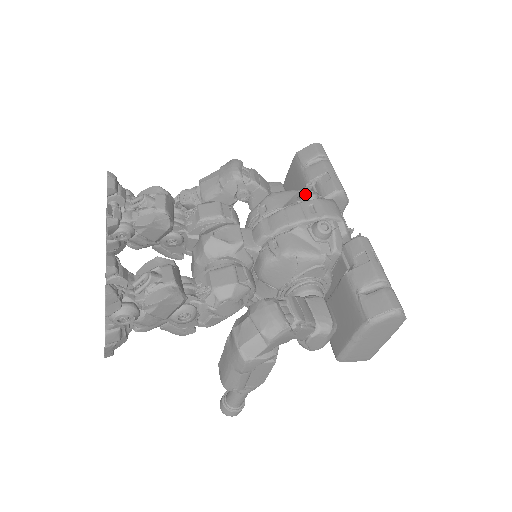
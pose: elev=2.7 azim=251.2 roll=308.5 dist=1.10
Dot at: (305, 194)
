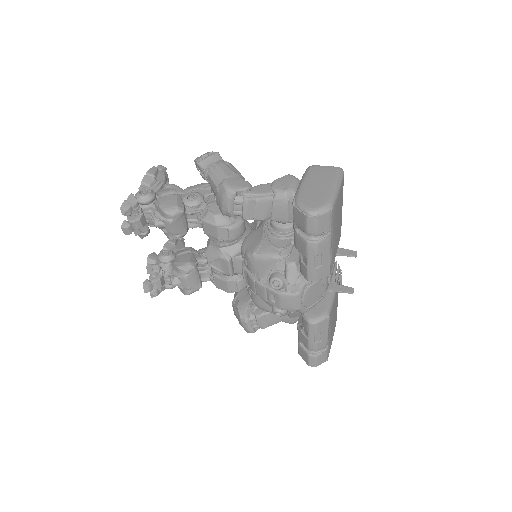
Dot at: (270, 285)
